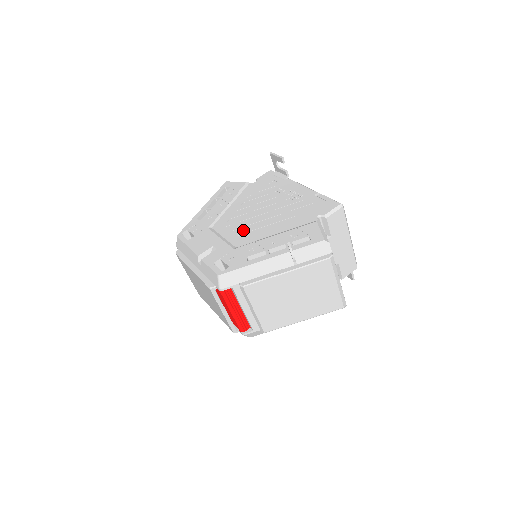
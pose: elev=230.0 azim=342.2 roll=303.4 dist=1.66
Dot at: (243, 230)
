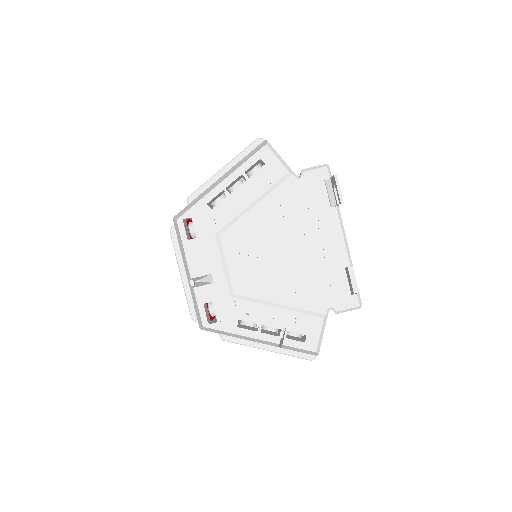
Dot at: (250, 269)
